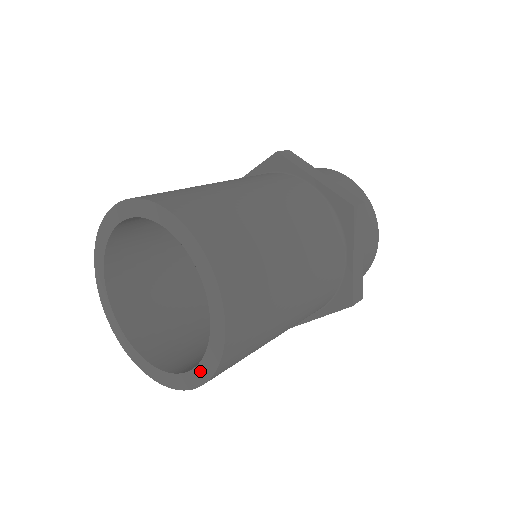
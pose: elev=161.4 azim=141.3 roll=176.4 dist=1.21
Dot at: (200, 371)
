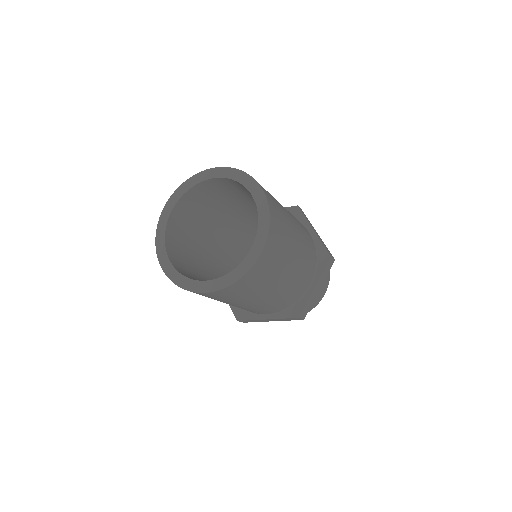
Dot at: (220, 281)
